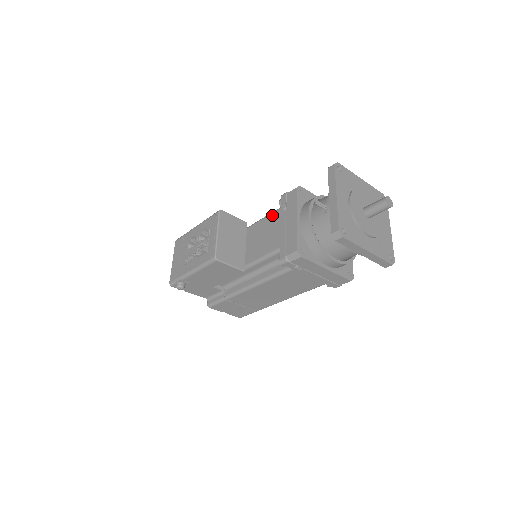
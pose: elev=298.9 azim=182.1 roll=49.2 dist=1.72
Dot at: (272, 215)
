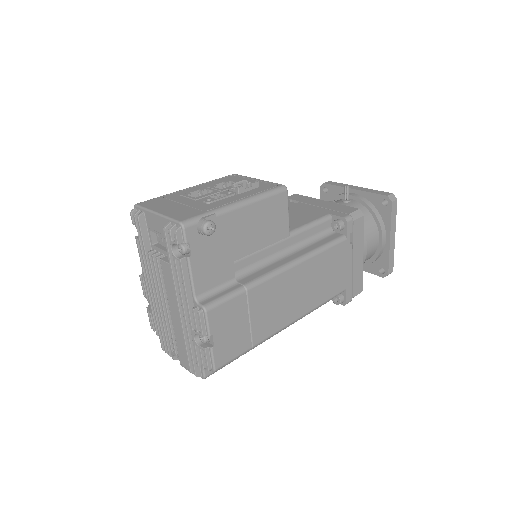
Dot at: occluded
